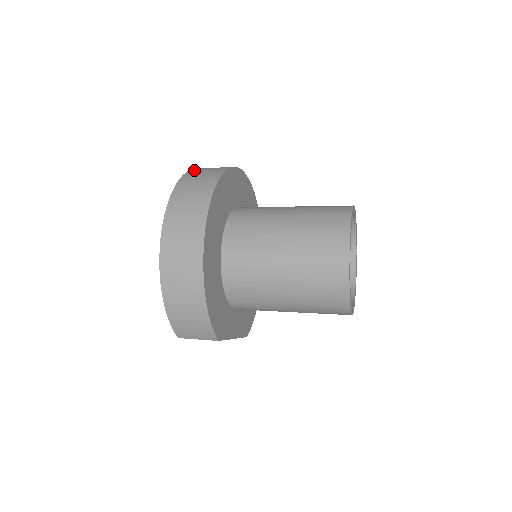
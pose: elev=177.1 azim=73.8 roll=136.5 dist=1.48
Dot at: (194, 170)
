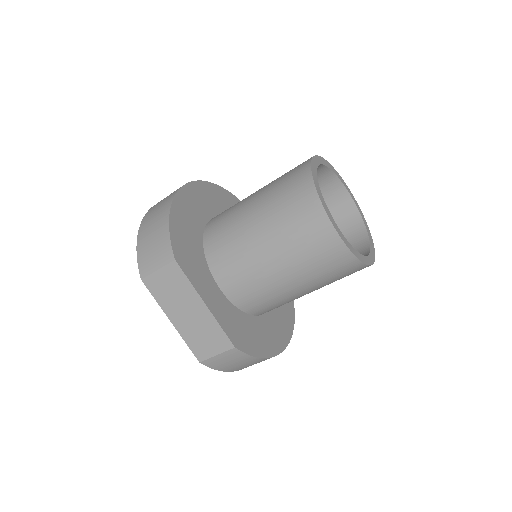
Dot at: occluded
